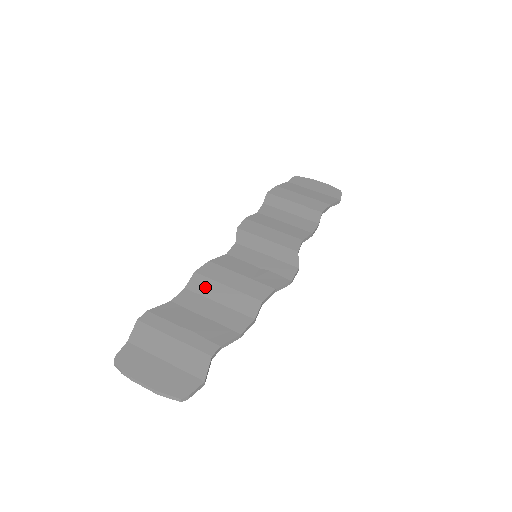
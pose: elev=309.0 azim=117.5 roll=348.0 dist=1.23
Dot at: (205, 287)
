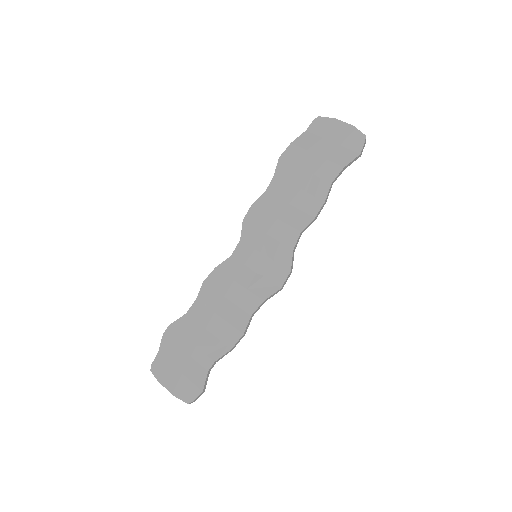
Dot at: (210, 299)
